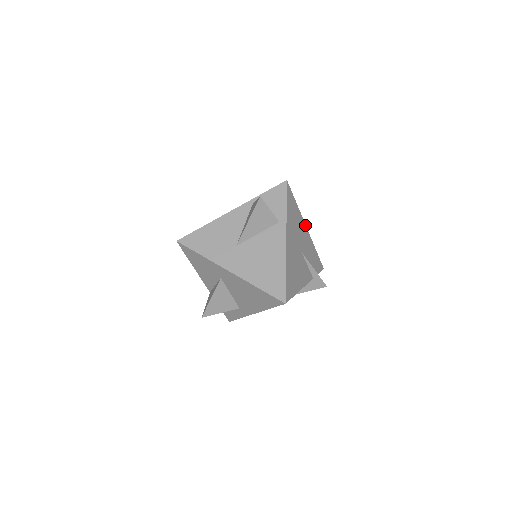
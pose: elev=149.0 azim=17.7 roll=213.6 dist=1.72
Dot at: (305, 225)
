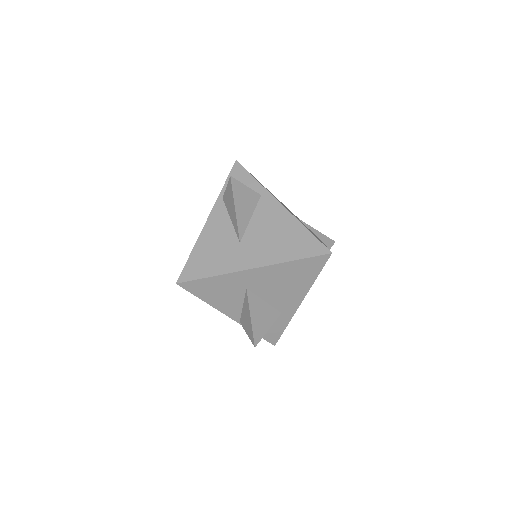
Dot at: occluded
